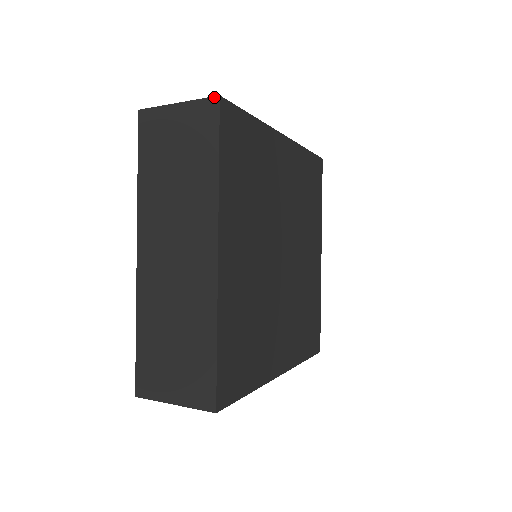
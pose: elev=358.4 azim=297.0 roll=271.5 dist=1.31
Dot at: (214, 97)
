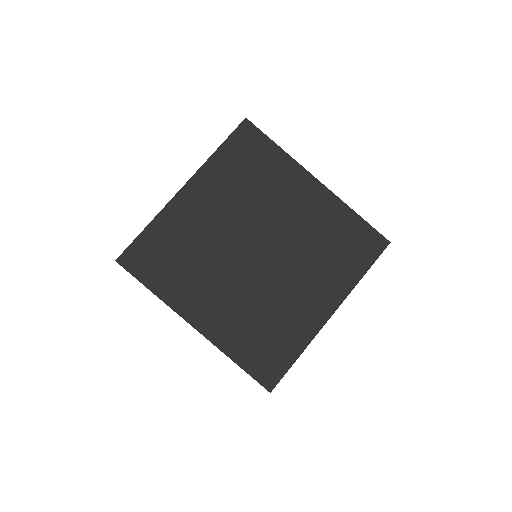
Dot at: (245, 119)
